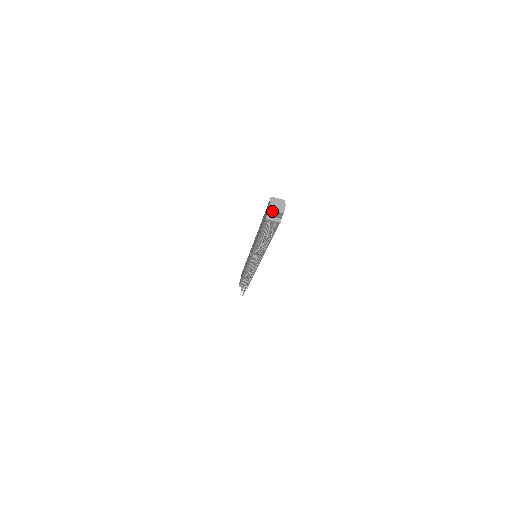
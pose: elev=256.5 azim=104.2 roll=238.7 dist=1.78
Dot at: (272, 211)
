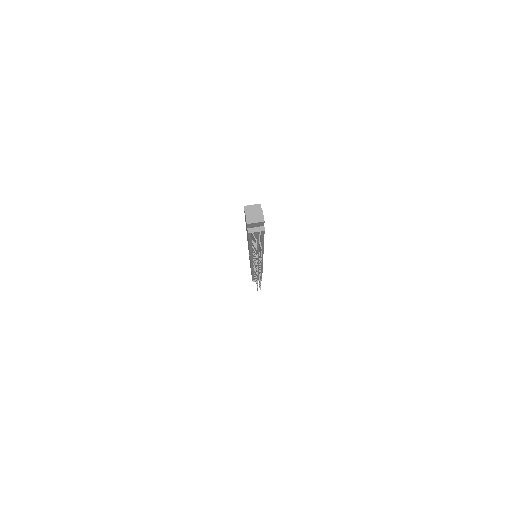
Dot at: (251, 224)
